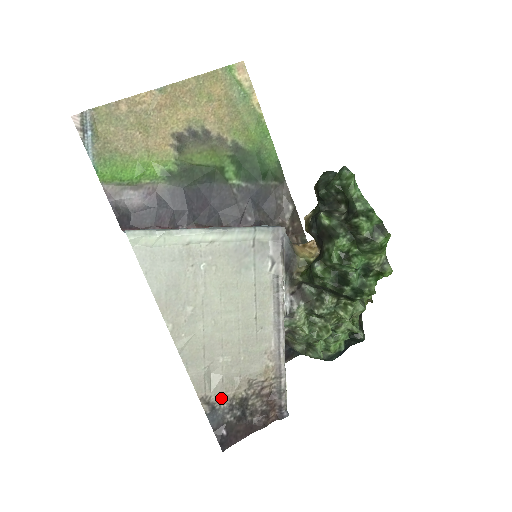
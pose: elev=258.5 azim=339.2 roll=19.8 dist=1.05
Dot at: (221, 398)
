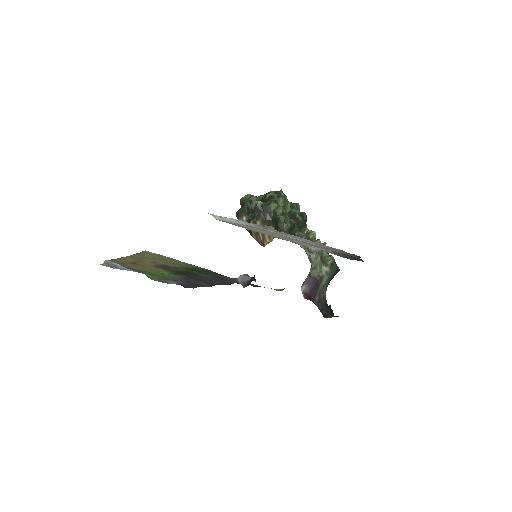
Dot at: (331, 253)
